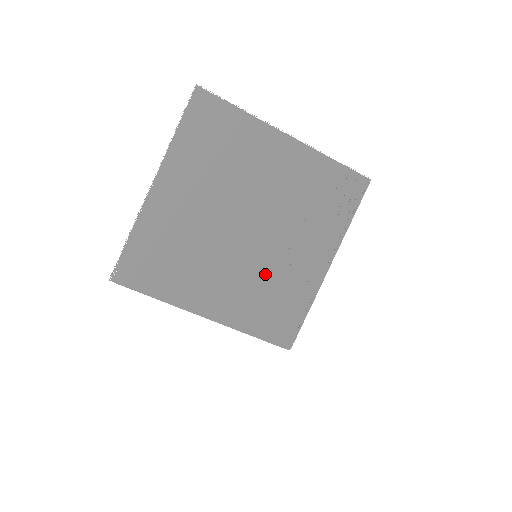
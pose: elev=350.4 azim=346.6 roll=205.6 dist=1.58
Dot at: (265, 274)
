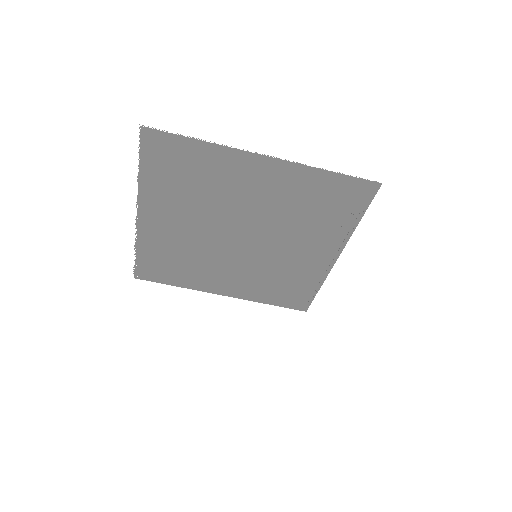
Dot at: (269, 267)
